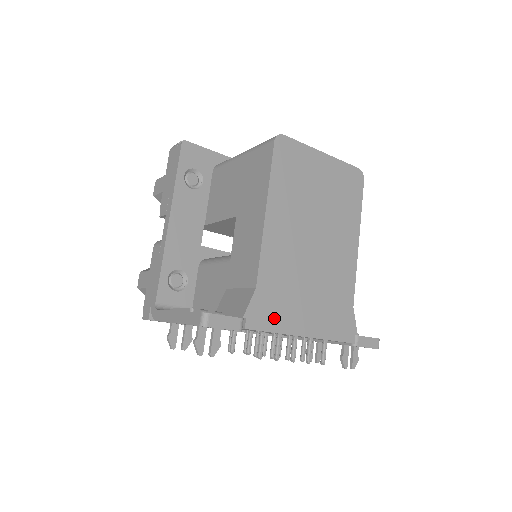
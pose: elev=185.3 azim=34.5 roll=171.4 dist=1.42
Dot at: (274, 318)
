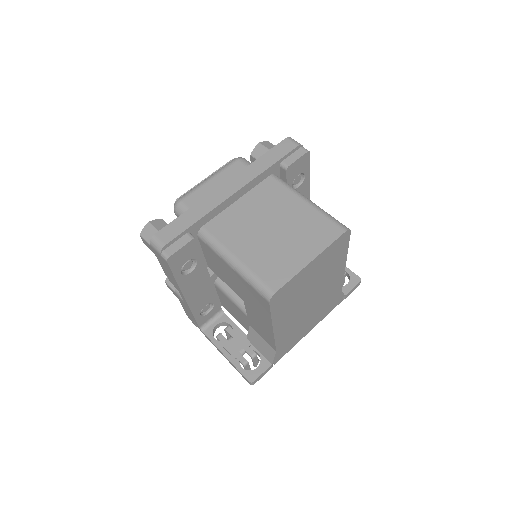
Dot at: (290, 346)
